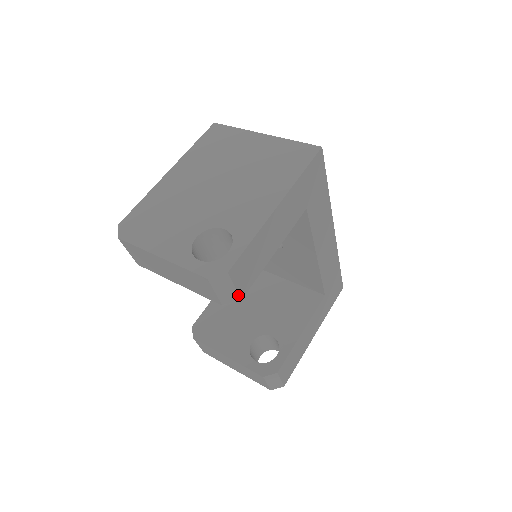
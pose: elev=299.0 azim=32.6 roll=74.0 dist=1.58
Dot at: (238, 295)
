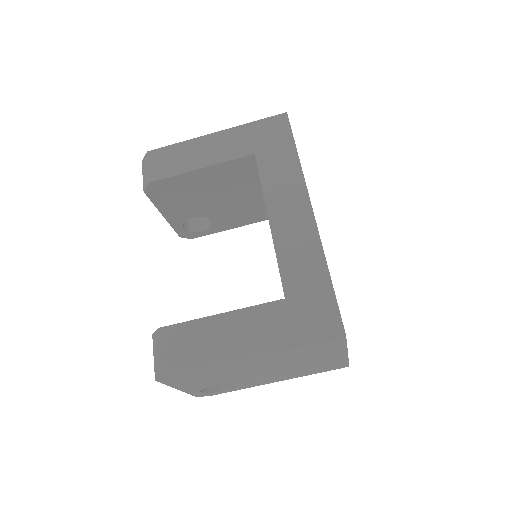
Dot at: occluded
